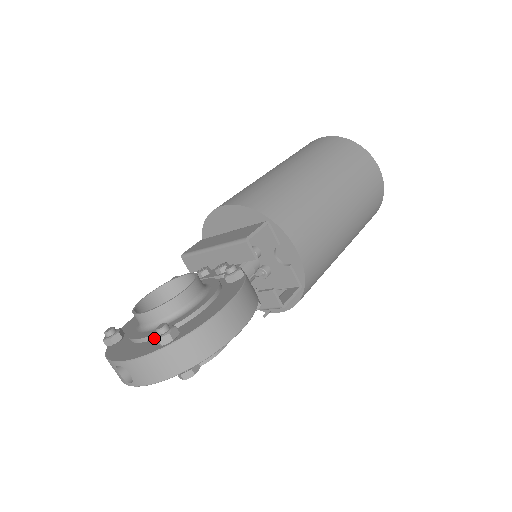
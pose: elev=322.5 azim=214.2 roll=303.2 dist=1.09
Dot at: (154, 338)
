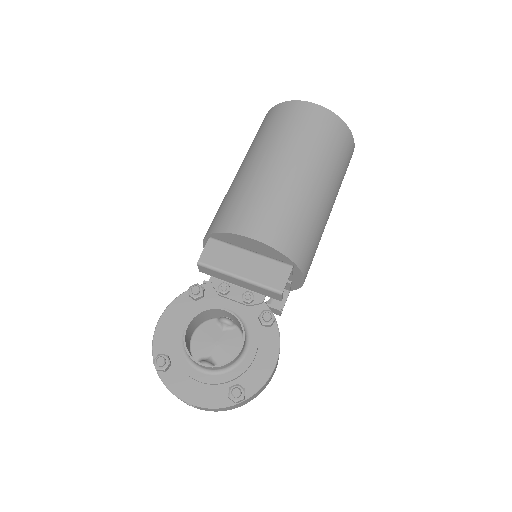
Dot at: (229, 398)
